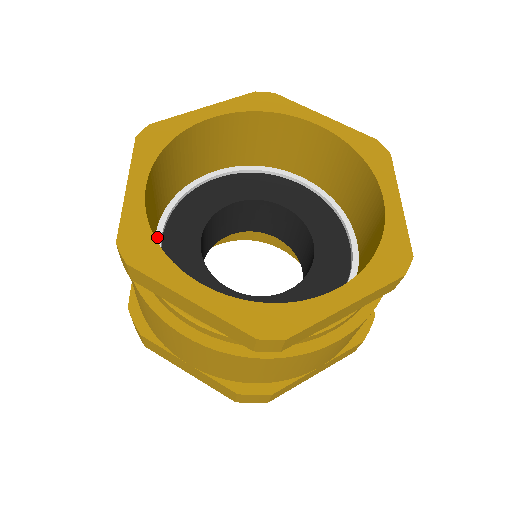
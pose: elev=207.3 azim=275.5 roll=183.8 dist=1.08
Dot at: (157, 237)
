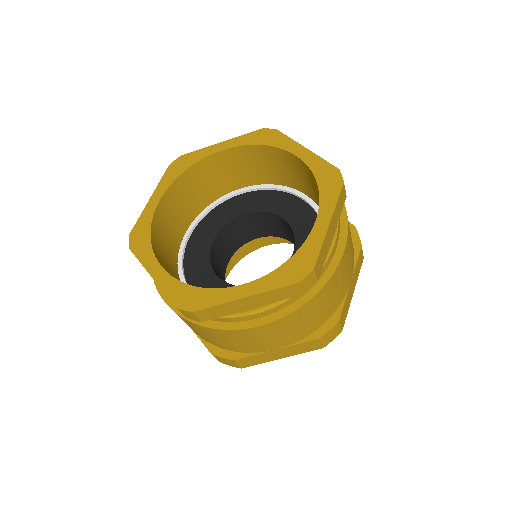
Dot at: (186, 234)
